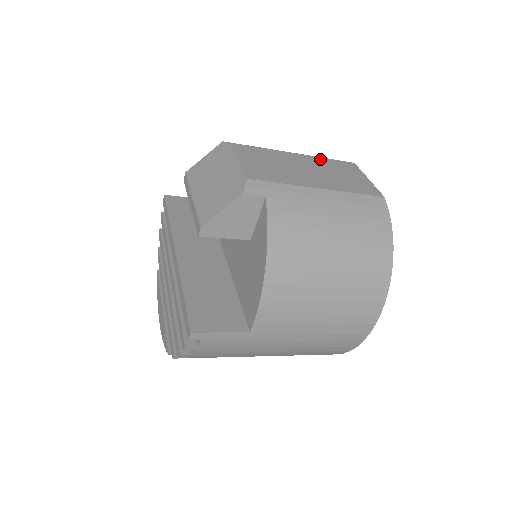
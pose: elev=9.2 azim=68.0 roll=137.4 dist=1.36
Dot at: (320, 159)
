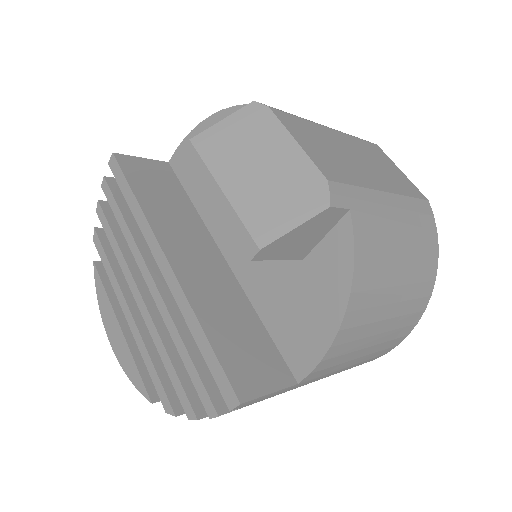
Dot at: (354, 139)
